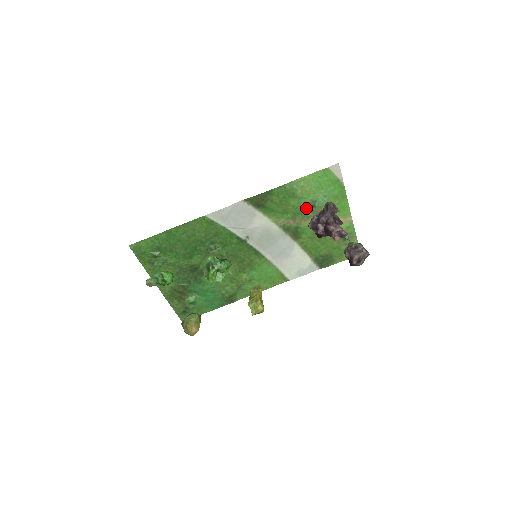
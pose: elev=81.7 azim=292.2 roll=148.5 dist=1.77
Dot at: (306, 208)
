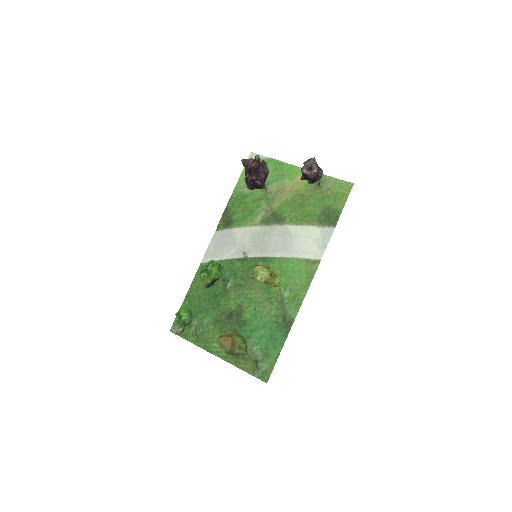
Dot at: (263, 195)
